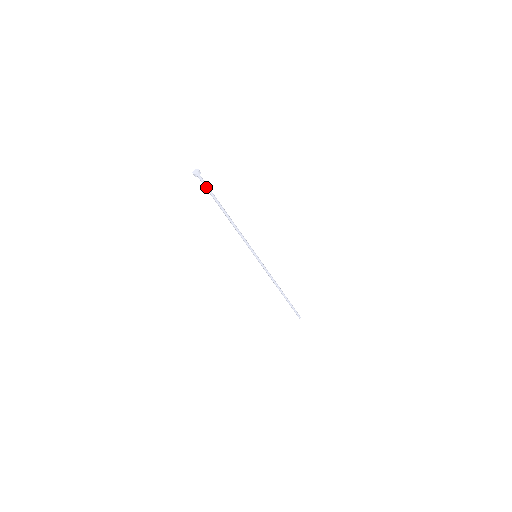
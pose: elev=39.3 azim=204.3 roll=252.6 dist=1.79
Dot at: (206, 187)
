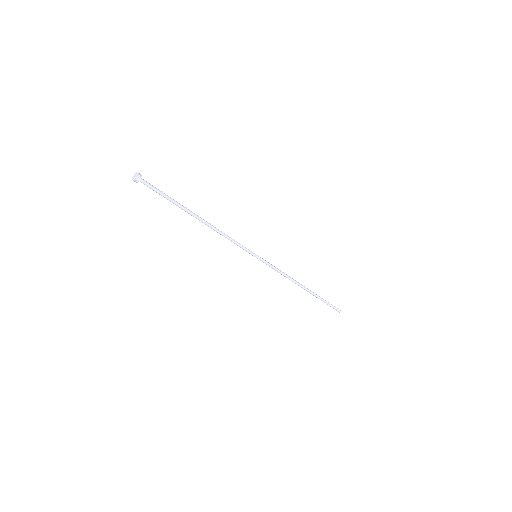
Dot at: (157, 191)
